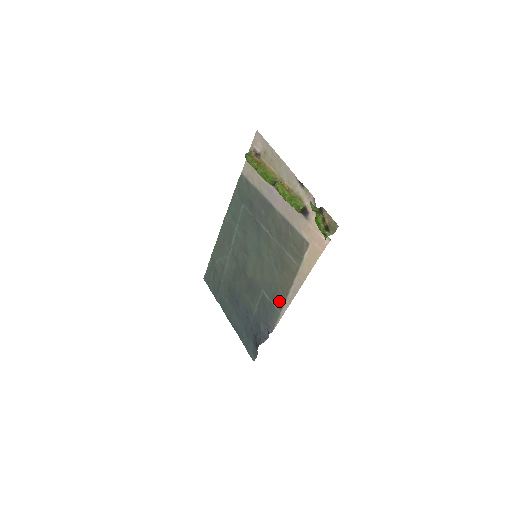
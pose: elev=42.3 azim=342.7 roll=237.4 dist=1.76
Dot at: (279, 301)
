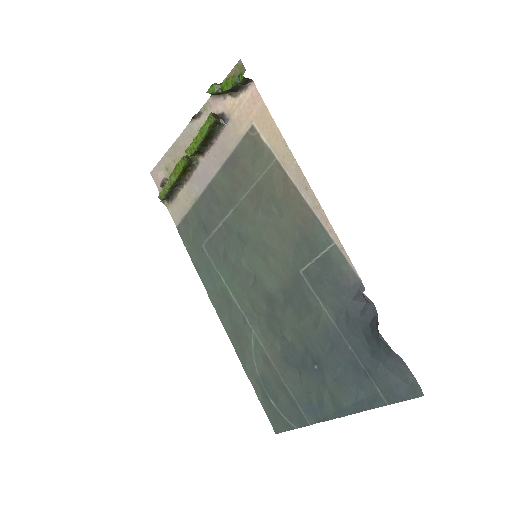
Dot at: (316, 235)
